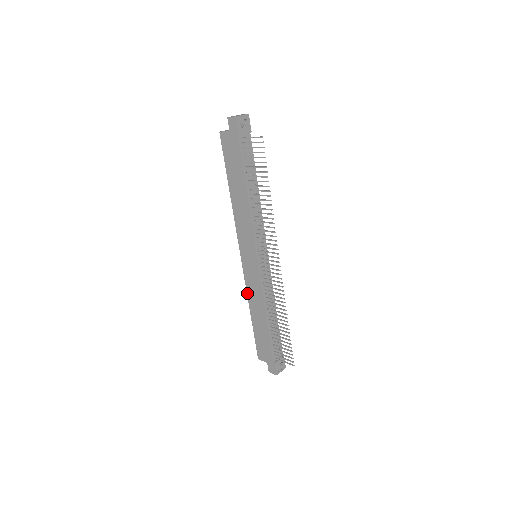
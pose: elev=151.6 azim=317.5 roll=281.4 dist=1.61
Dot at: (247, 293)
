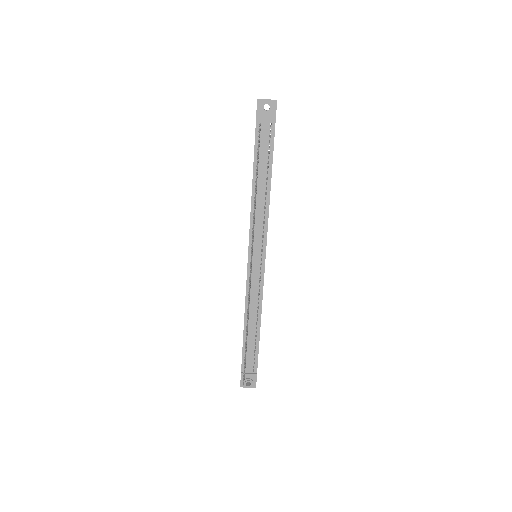
Dot at: occluded
